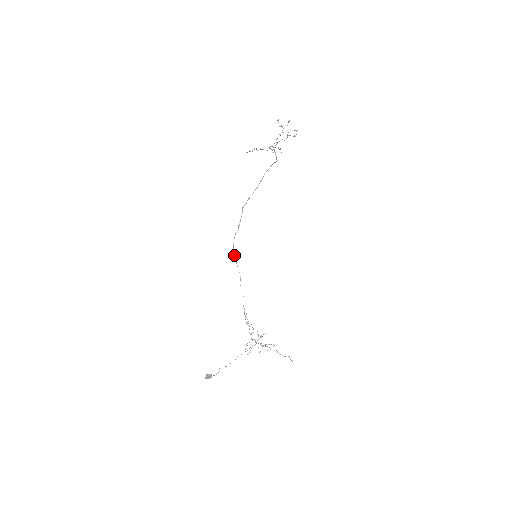
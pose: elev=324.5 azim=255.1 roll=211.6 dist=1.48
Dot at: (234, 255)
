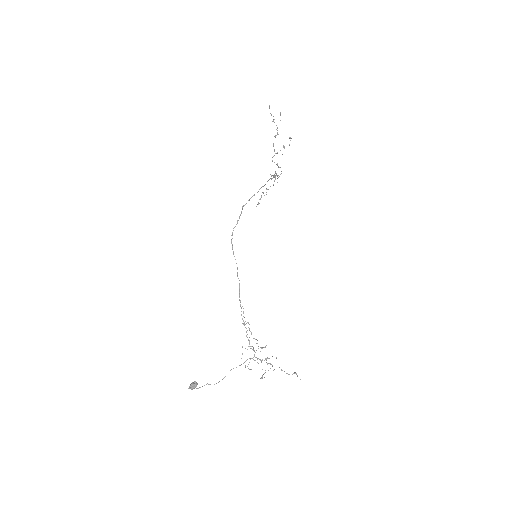
Dot at: (232, 247)
